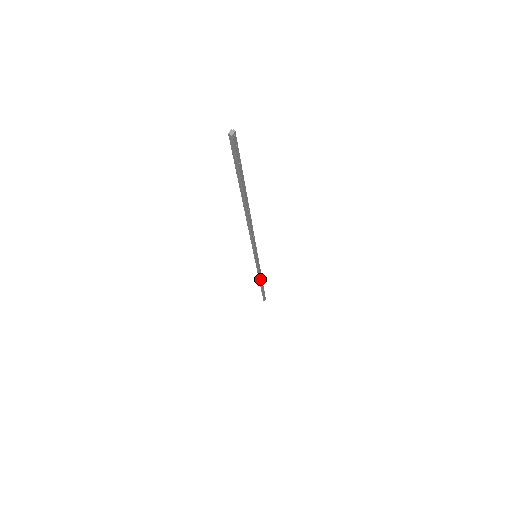
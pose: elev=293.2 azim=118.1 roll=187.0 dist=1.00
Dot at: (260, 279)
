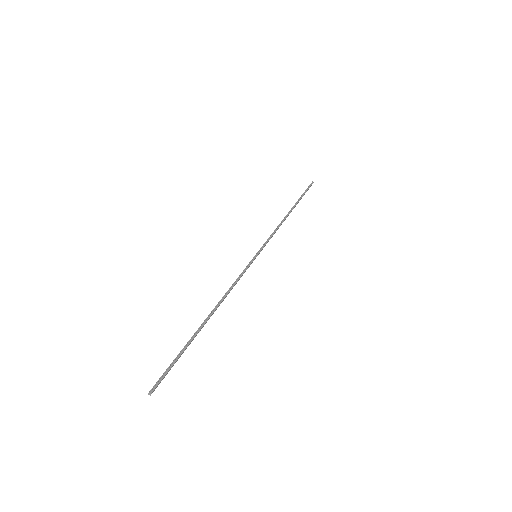
Dot at: occluded
